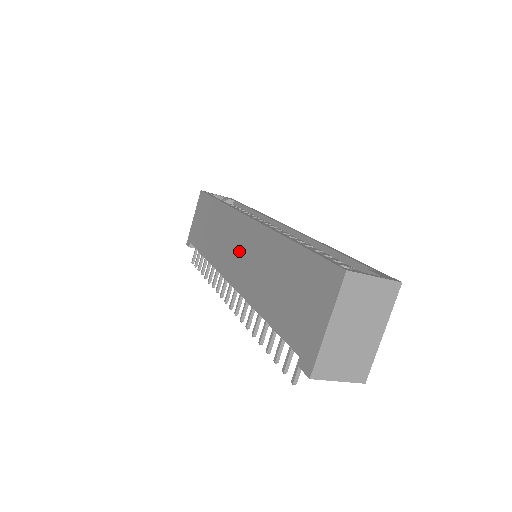
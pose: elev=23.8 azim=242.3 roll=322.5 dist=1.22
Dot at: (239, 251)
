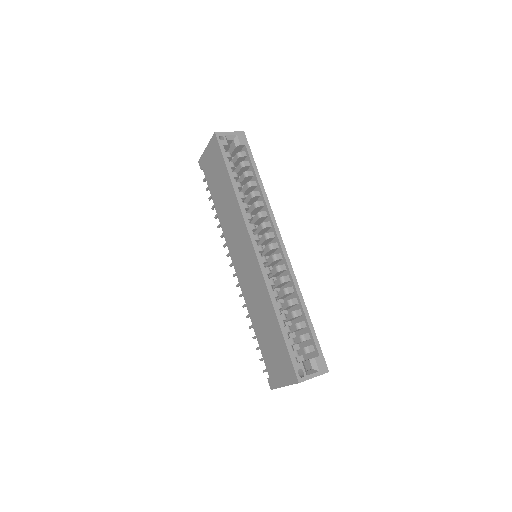
Dot at: (244, 262)
